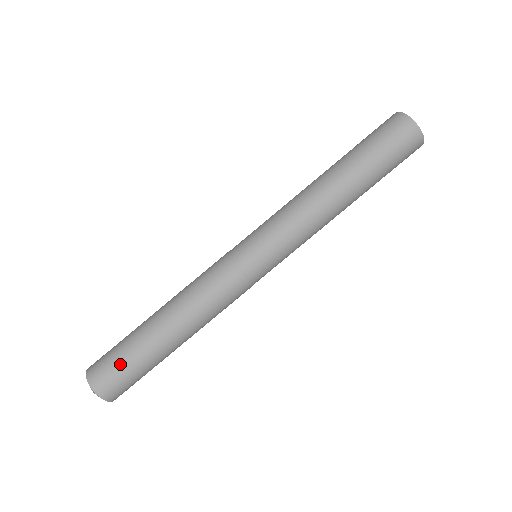
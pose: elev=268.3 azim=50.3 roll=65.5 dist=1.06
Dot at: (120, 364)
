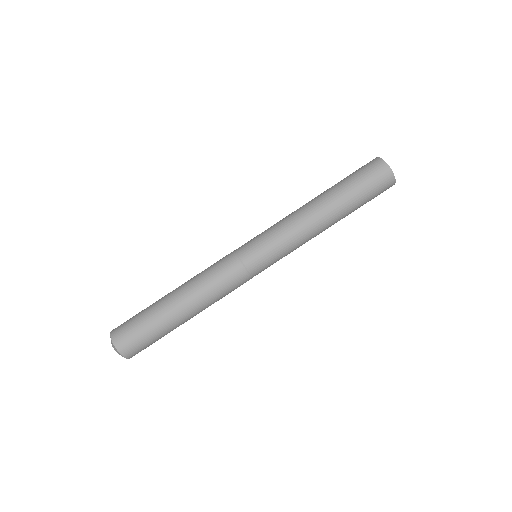
Dot at: (141, 331)
